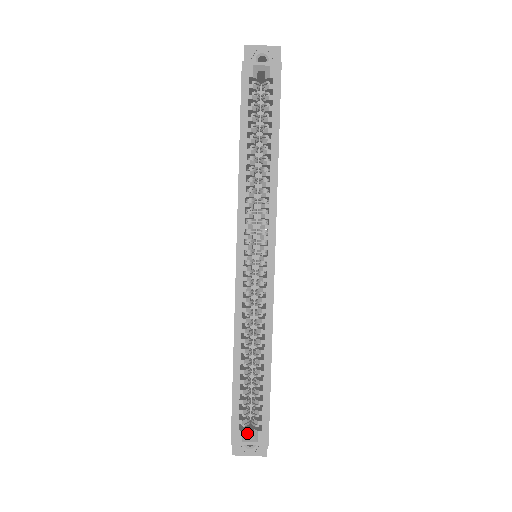
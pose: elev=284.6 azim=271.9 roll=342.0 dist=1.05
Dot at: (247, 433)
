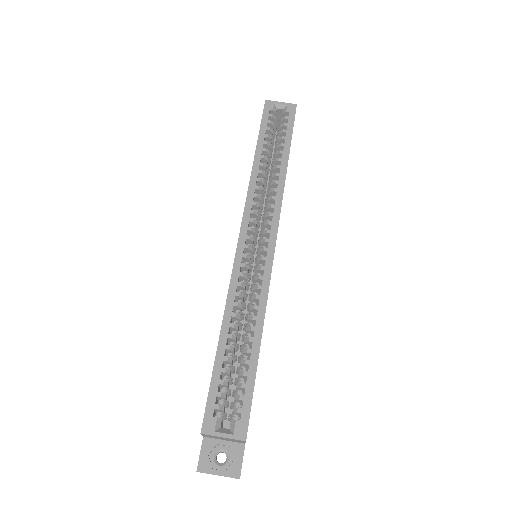
Dot at: (222, 428)
